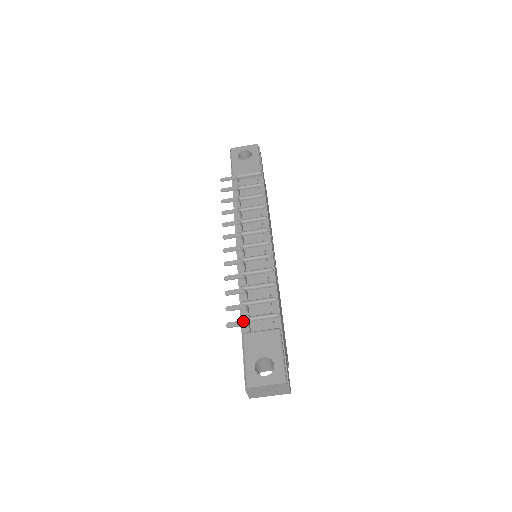
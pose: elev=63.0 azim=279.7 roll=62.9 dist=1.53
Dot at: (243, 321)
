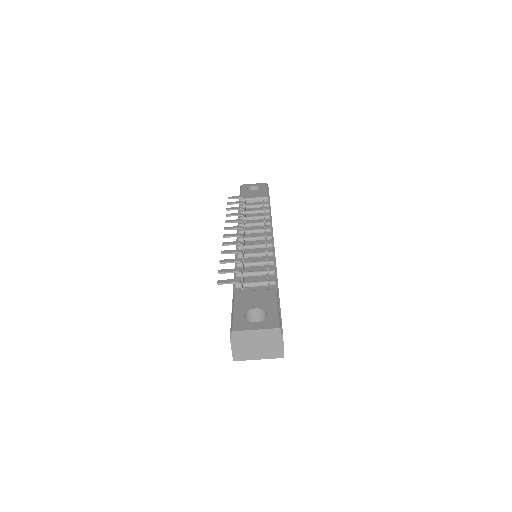
Dot at: (236, 279)
